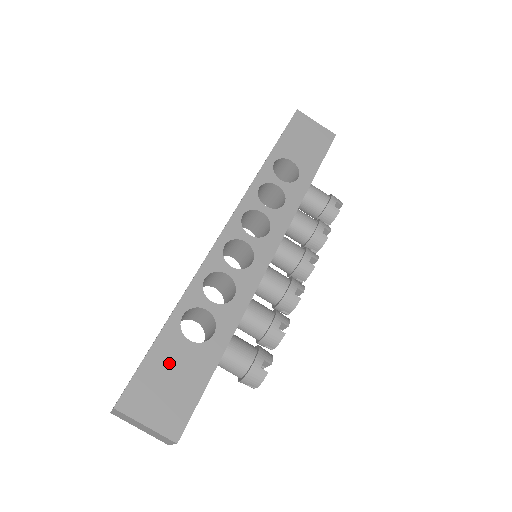
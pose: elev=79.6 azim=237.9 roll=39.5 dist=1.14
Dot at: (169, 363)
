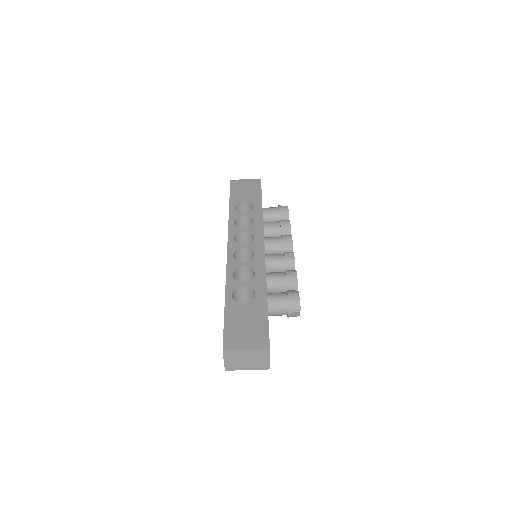
Dot at: (239, 318)
